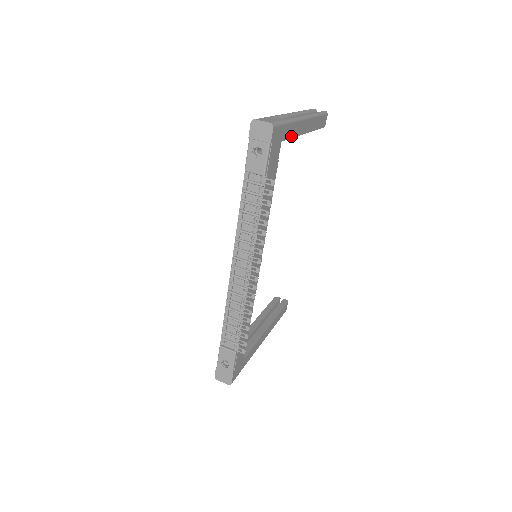
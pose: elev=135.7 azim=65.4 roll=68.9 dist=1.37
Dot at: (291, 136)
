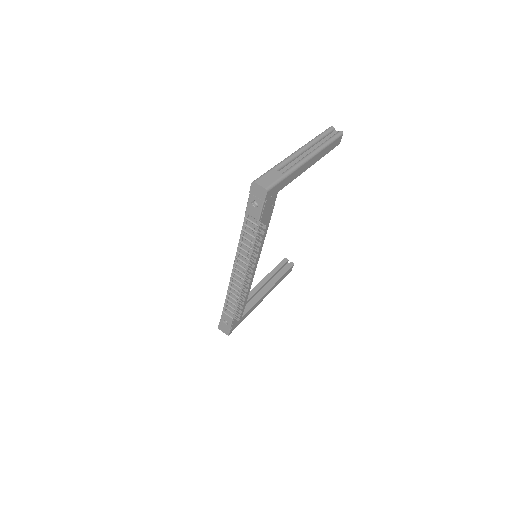
Dot at: (291, 181)
